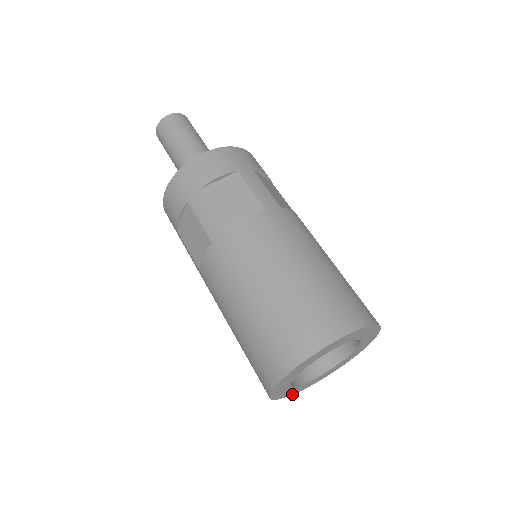
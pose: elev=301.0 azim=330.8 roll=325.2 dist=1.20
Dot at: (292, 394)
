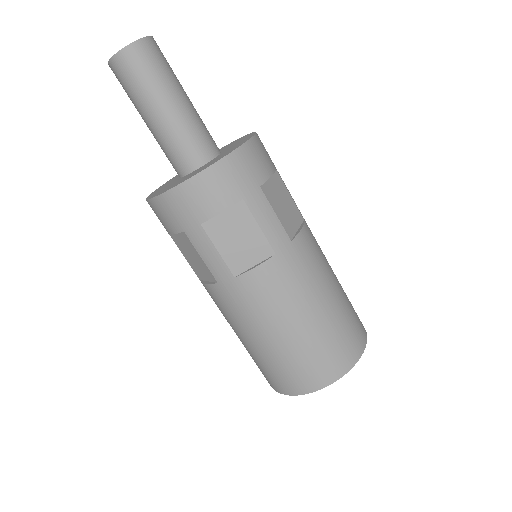
Dot at: occluded
